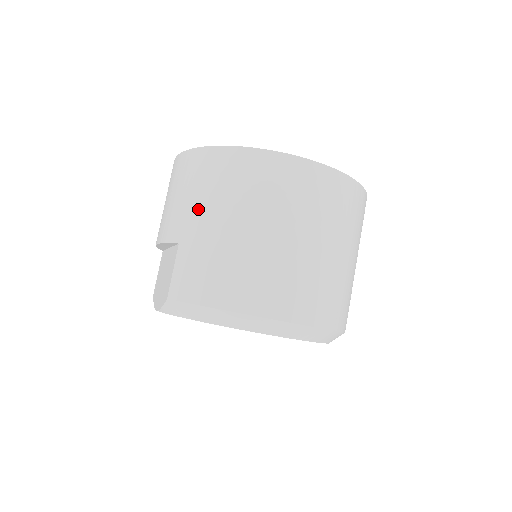
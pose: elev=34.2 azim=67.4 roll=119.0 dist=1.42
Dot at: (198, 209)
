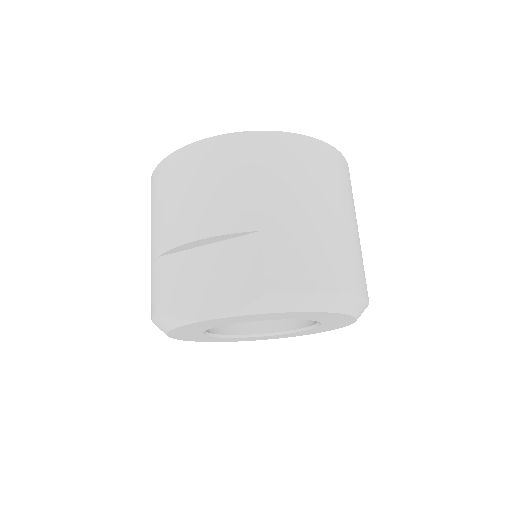
Dot at: (276, 193)
